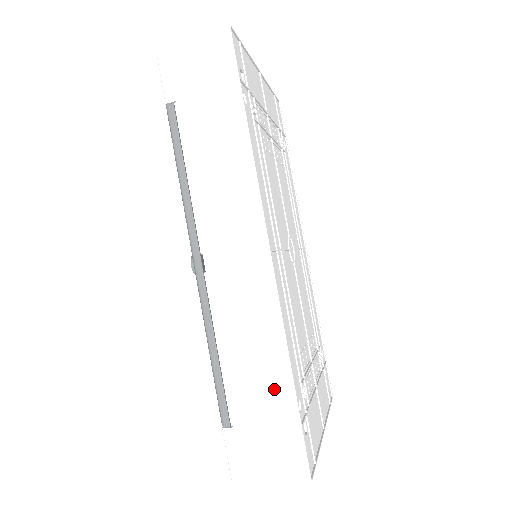
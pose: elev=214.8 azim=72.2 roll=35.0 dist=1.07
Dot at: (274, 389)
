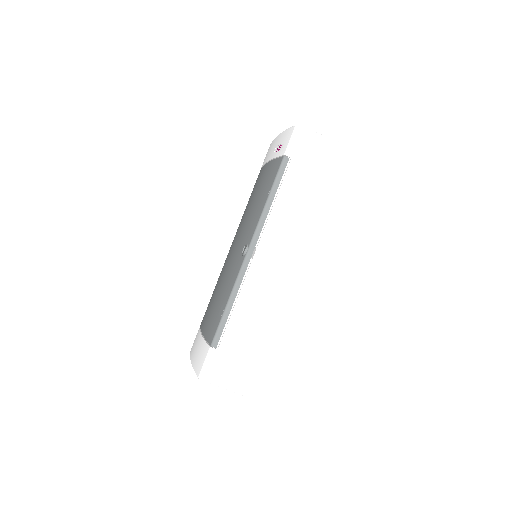
Dot at: (253, 340)
